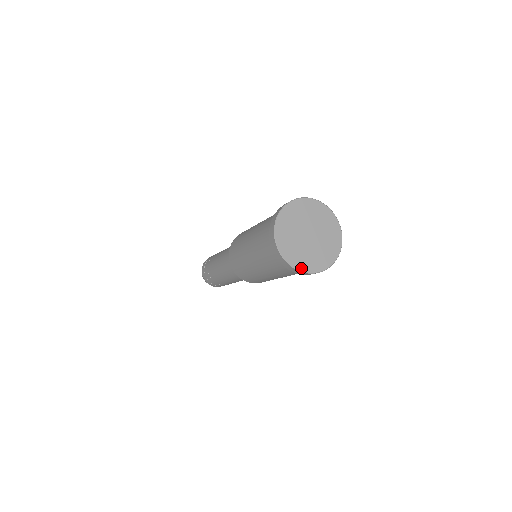
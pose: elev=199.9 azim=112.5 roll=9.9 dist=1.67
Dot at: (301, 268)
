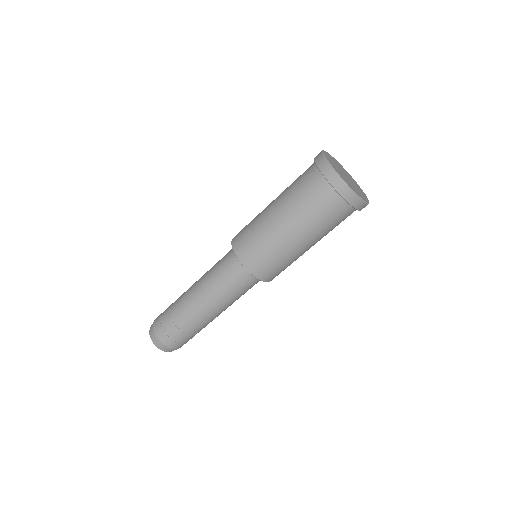
Dot at: (347, 183)
